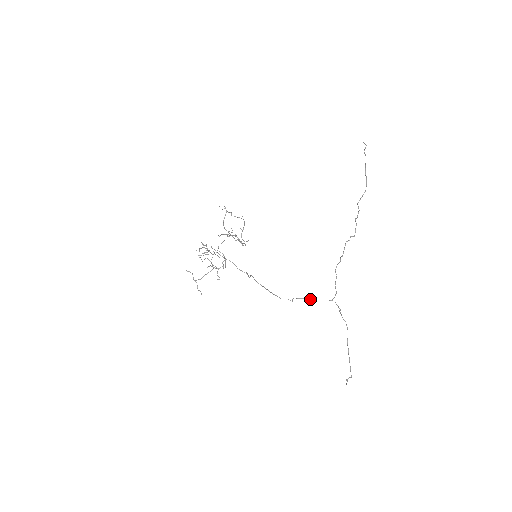
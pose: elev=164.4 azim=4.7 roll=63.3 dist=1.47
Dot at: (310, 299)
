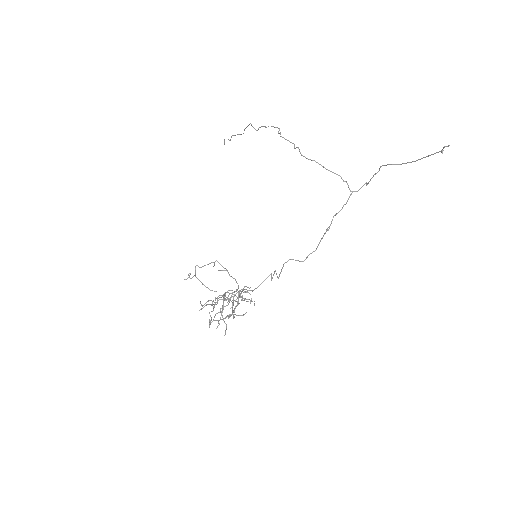
Dot at: (337, 213)
